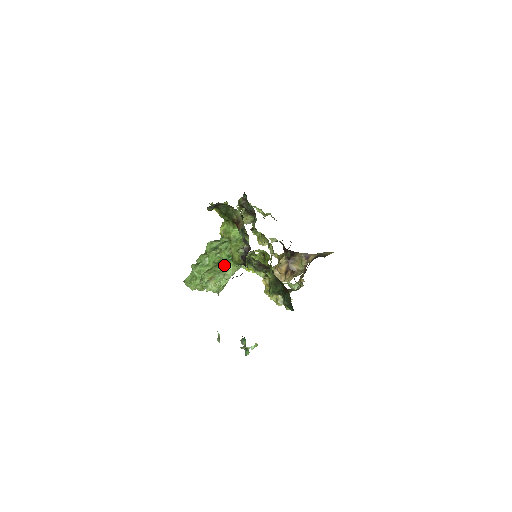
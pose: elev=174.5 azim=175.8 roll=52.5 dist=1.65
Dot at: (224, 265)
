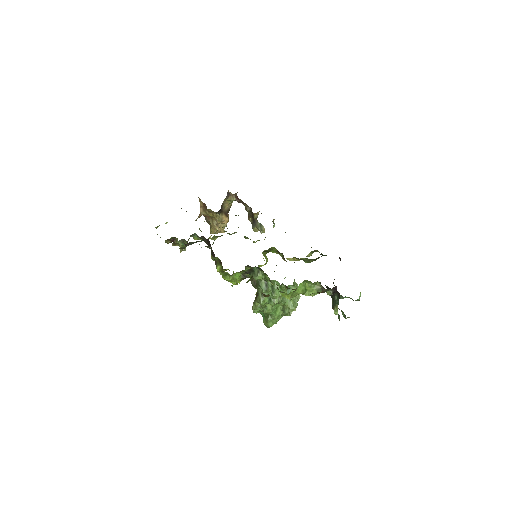
Dot at: occluded
